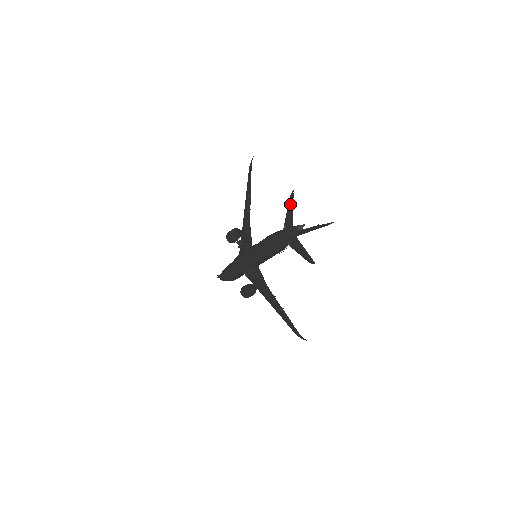
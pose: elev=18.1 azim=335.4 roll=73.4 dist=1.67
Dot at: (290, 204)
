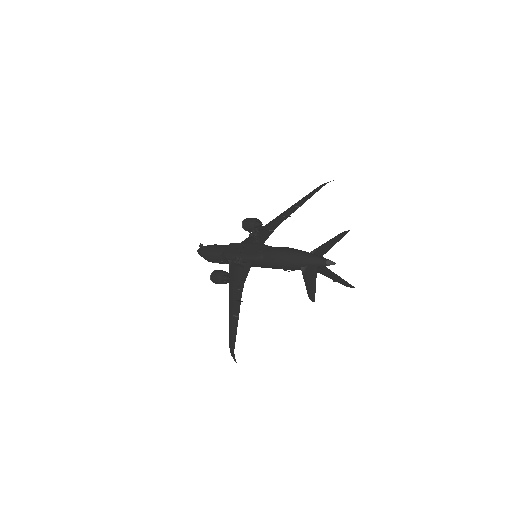
Dot at: (336, 238)
